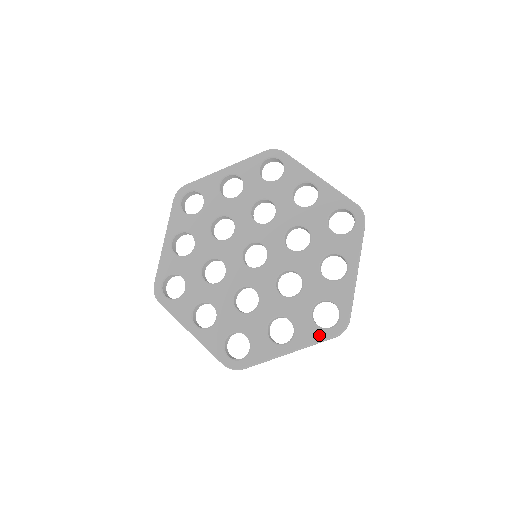
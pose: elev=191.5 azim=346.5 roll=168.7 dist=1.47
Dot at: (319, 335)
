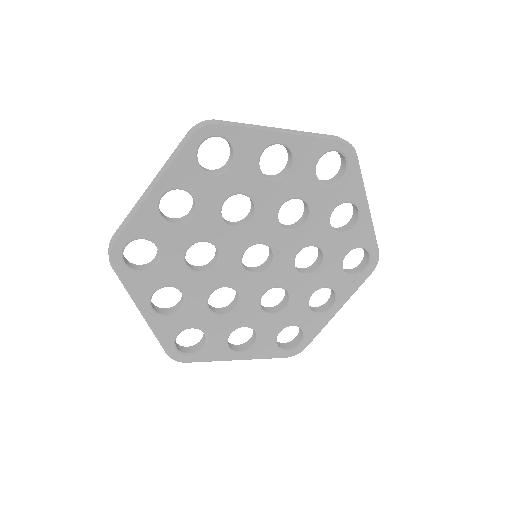
Dot at: (359, 281)
